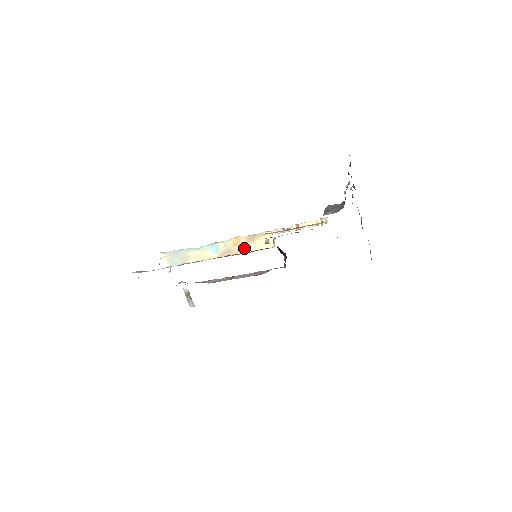
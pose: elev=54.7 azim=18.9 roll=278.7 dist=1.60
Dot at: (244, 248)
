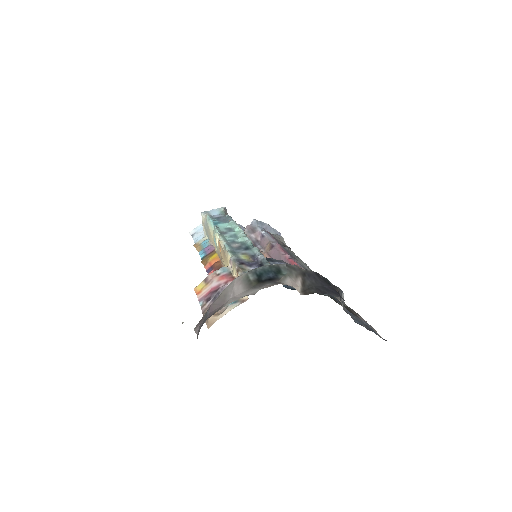
Dot at: (223, 262)
